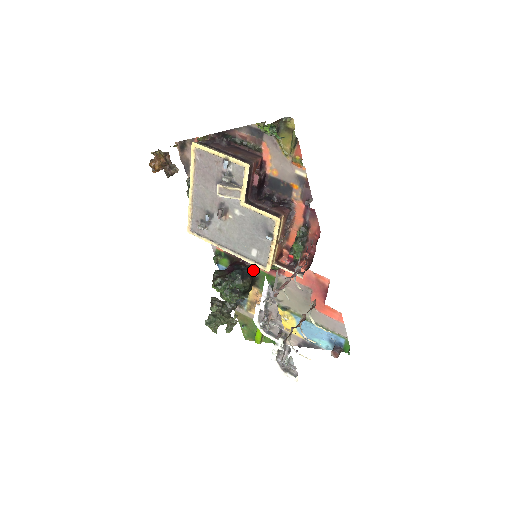
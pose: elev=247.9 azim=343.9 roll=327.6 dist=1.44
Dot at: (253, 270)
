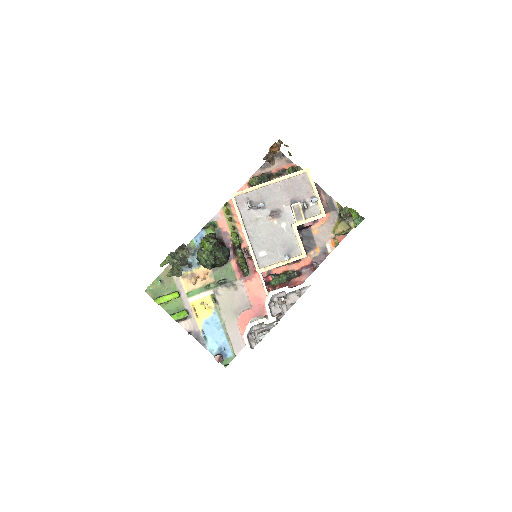
Dot at: occluded
